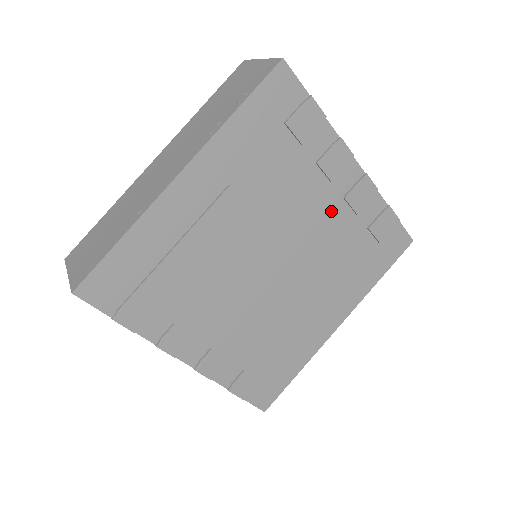
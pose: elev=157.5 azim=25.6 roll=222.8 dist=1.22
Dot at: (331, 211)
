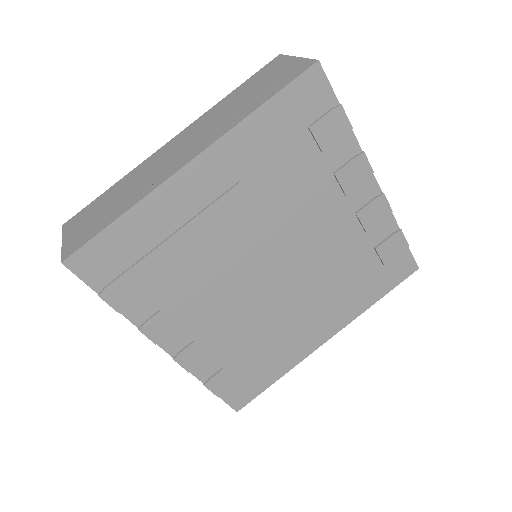
Dot at: (340, 225)
